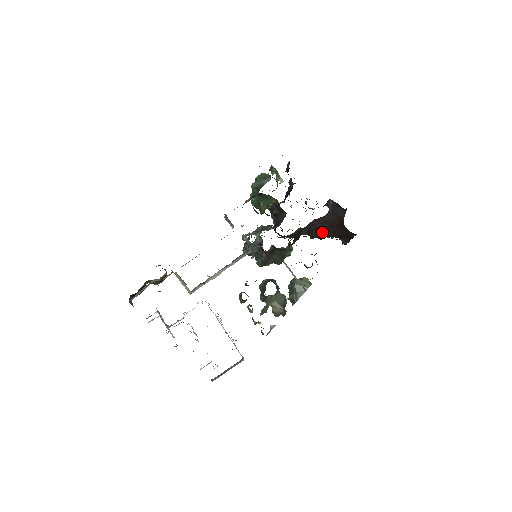
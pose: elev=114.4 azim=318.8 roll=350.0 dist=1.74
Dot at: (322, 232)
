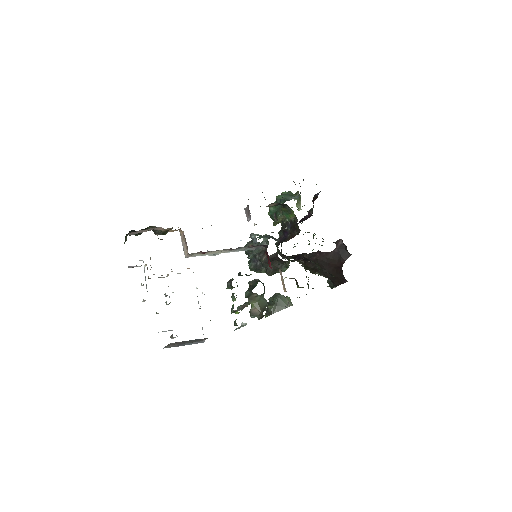
Dot at: occluded
